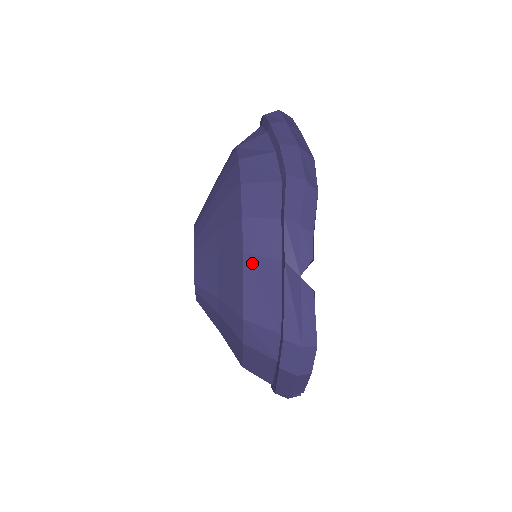
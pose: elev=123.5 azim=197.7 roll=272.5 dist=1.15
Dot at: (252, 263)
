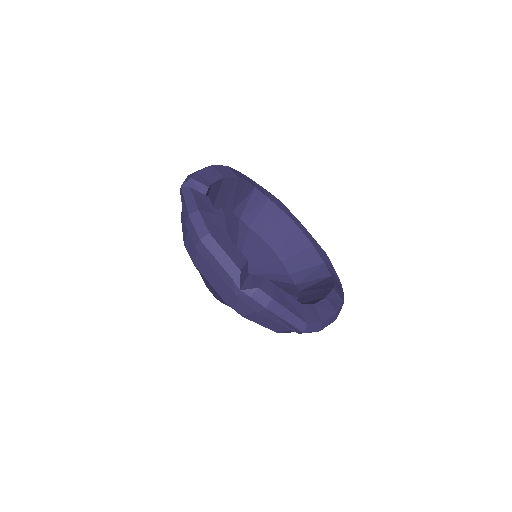
Dot at: (182, 215)
